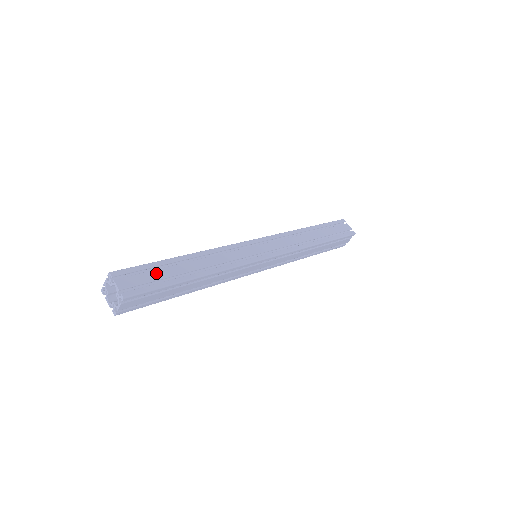
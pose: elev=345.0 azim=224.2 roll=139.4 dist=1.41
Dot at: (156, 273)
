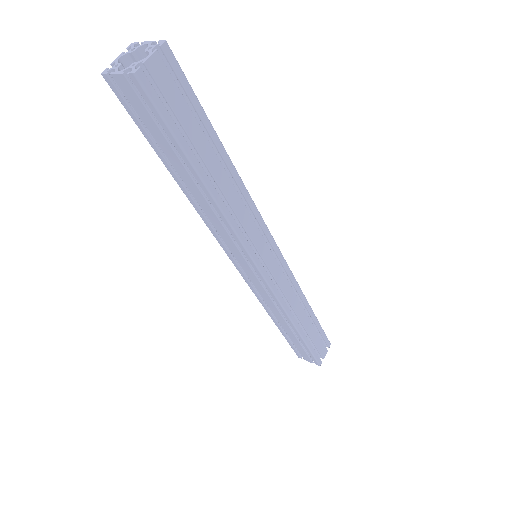
Dot at: occluded
